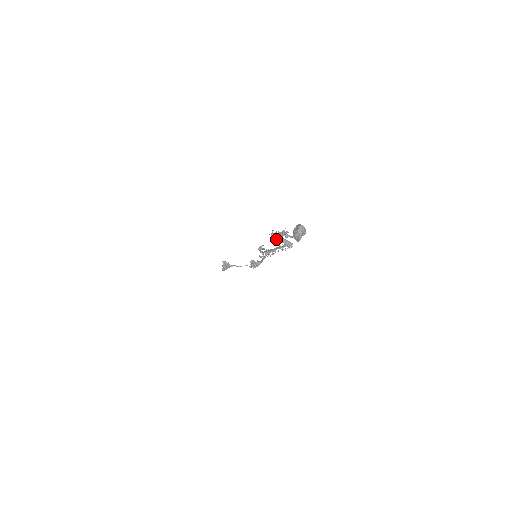
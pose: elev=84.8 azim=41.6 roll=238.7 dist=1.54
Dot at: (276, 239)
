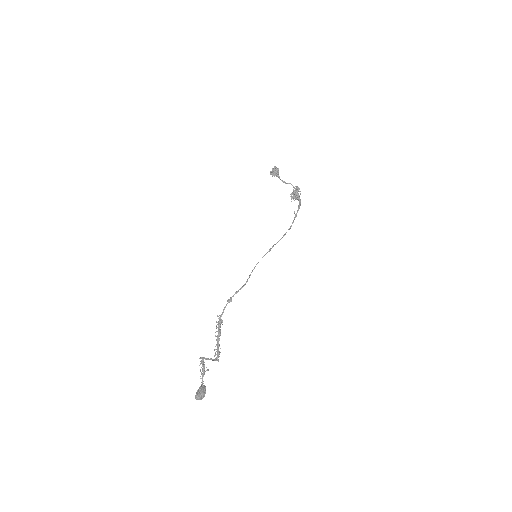
Dot at: (205, 359)
